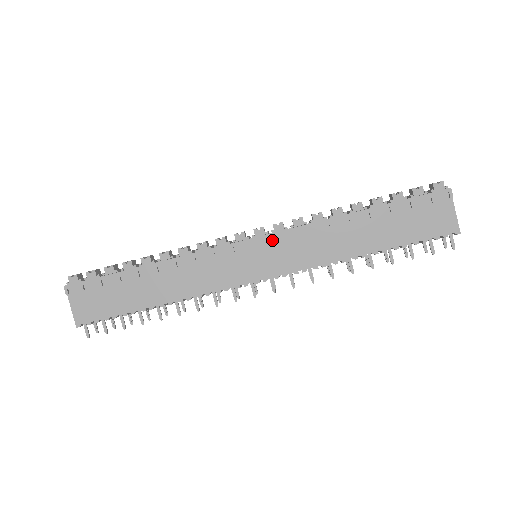
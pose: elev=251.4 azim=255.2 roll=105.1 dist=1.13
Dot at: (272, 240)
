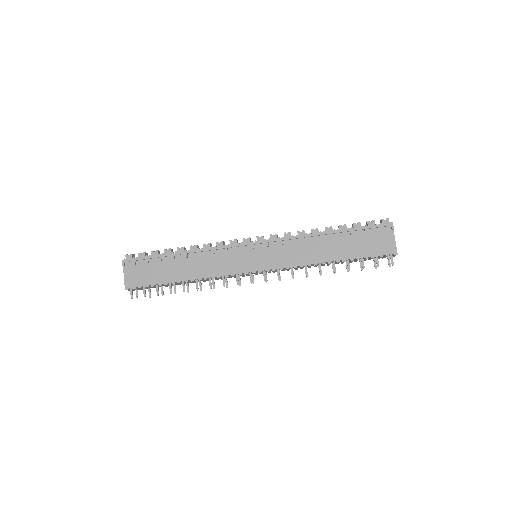
Dot at: (268, 244)
